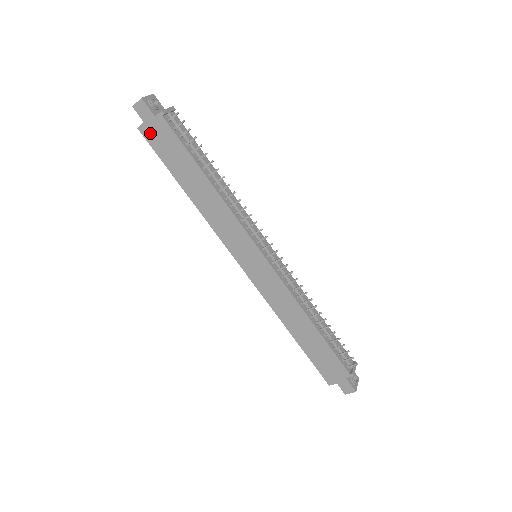
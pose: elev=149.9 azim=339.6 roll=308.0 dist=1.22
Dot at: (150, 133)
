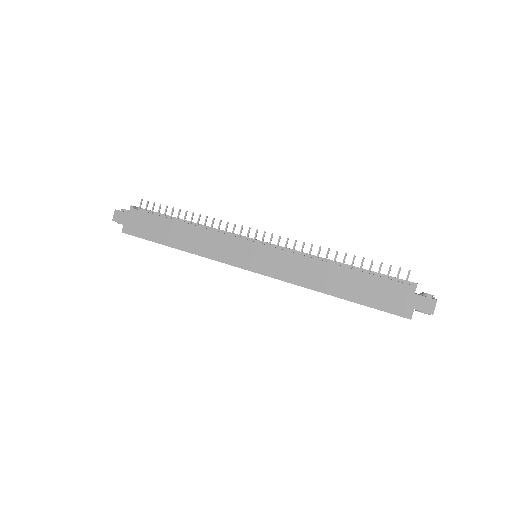
Dot at: (131, 228)
